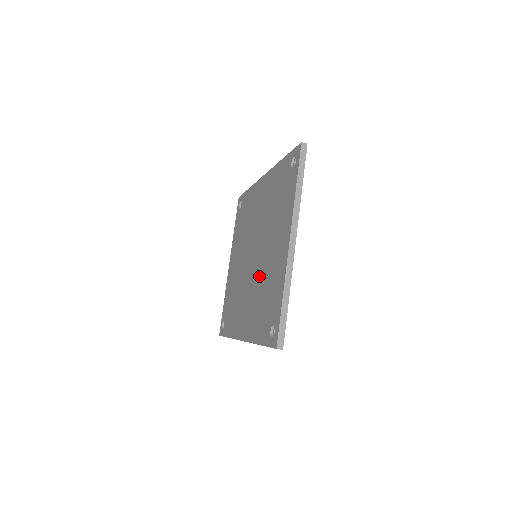
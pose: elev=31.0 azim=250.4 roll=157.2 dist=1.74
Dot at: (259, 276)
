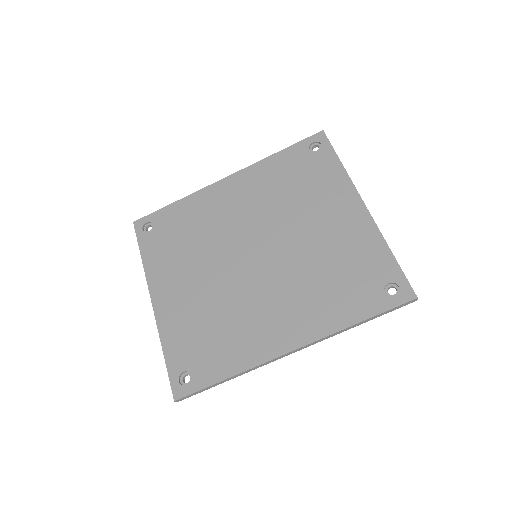
Dot at: (298, 263)
